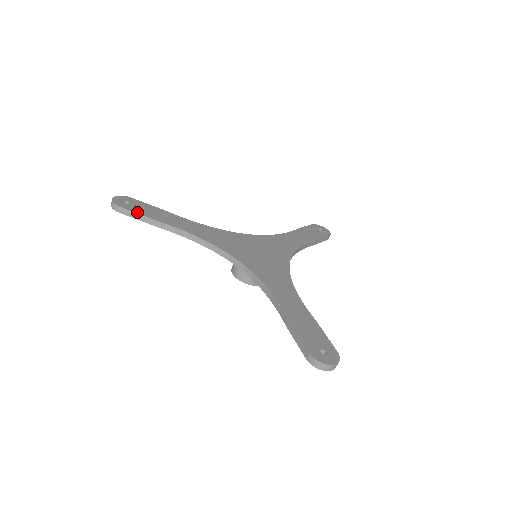
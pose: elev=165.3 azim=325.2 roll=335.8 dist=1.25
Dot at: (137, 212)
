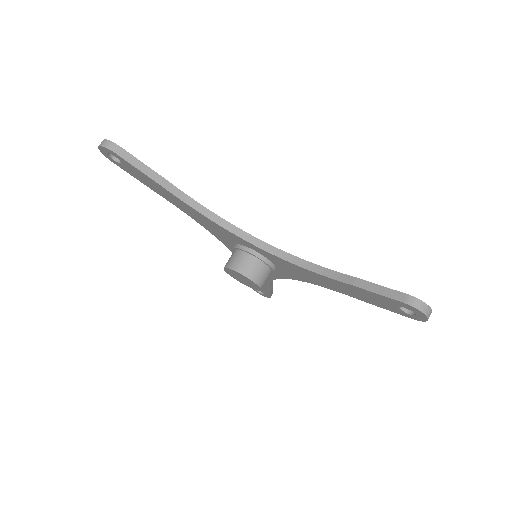
Dot at: (139, 160)
